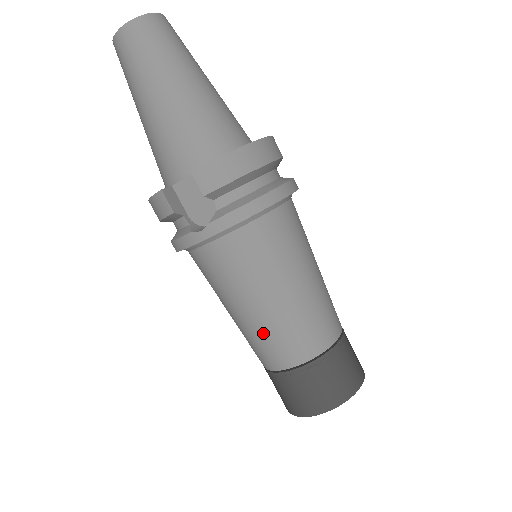
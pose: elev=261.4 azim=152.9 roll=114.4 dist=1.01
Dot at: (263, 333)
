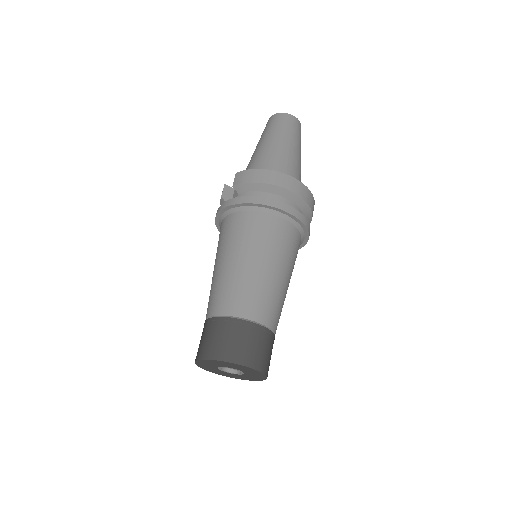
Dot at: (213, 285)
